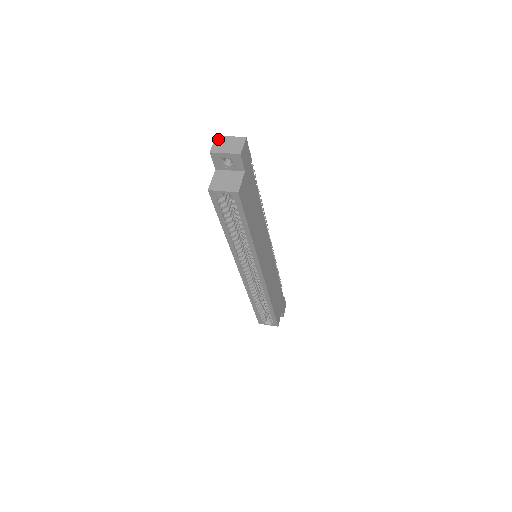
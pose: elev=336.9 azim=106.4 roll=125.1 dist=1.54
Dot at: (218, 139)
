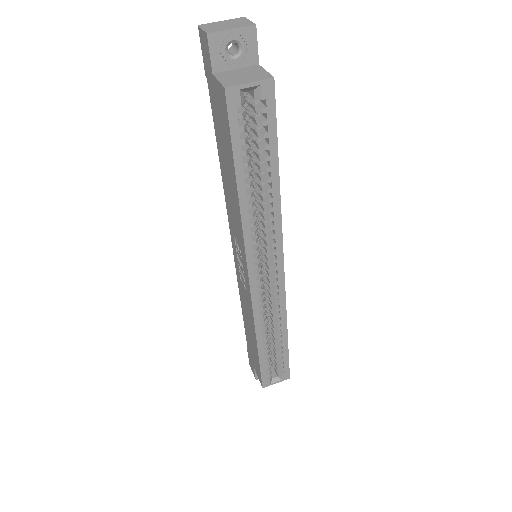
Dot at: (205, 25)
